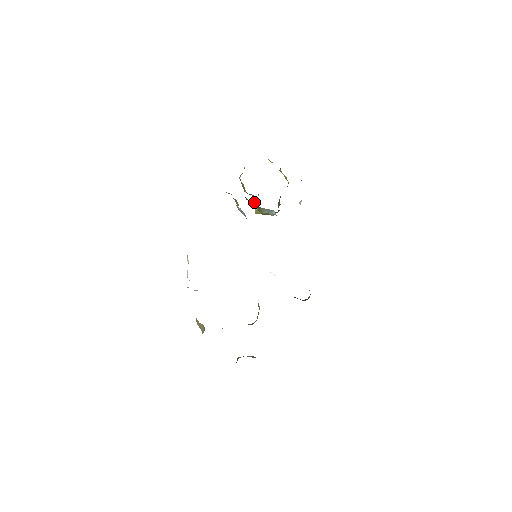
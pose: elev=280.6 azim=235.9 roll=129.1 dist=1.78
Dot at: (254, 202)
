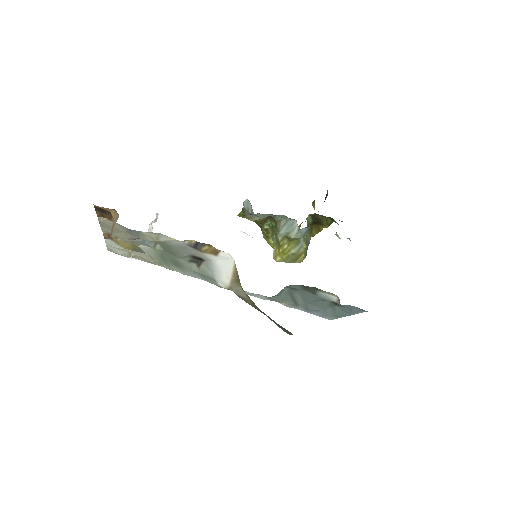
Dot at: (272, 234)
